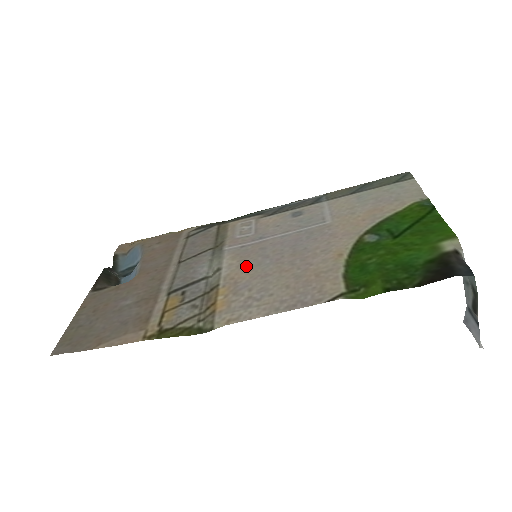
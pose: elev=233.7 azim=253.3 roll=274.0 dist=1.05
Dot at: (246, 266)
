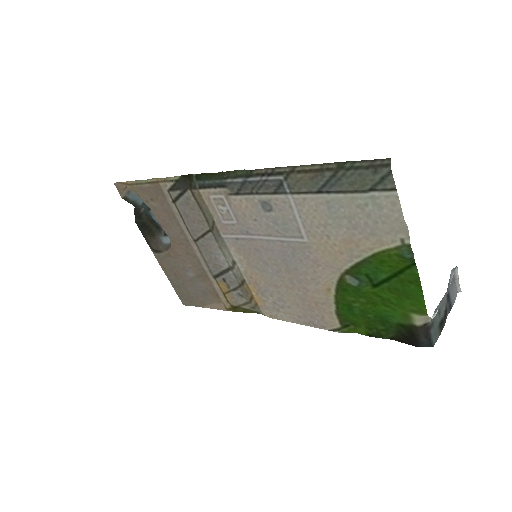
Dot at: (255, 268)
